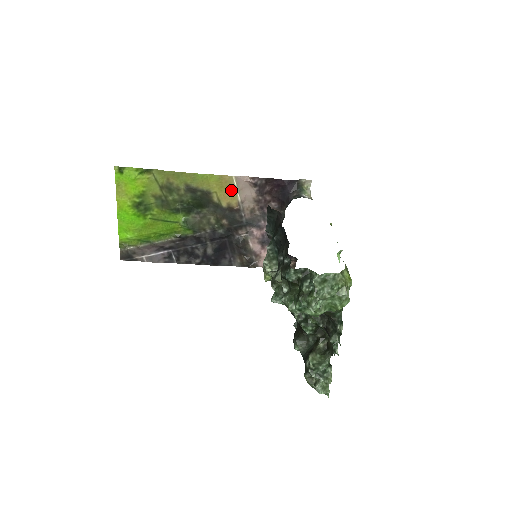
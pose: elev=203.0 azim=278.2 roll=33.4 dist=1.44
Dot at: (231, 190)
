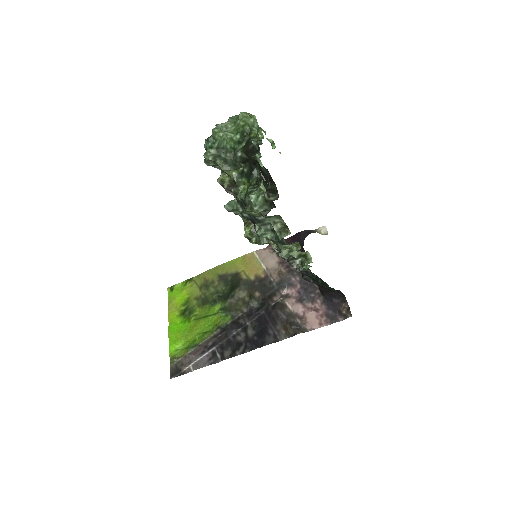
Dot at: (255, 263)
